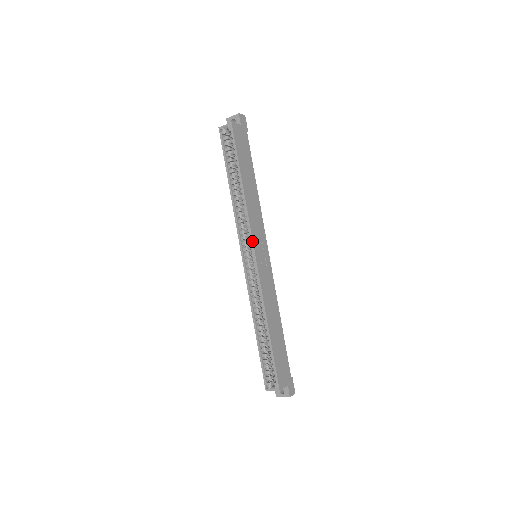
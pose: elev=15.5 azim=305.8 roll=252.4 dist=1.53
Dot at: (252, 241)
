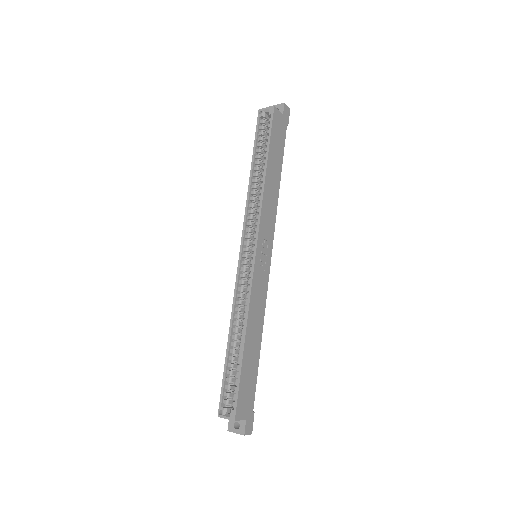
Dot at: (257, 234)
